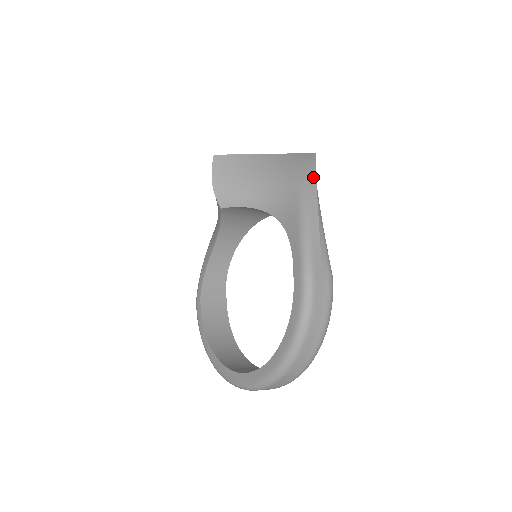
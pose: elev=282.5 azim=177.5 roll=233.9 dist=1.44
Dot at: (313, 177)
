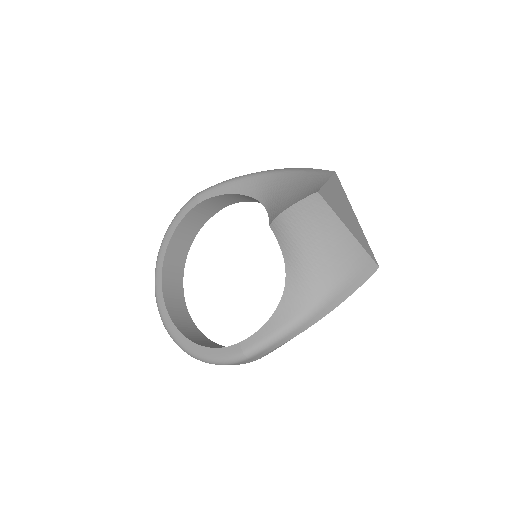
Dot at: (340, 301)
